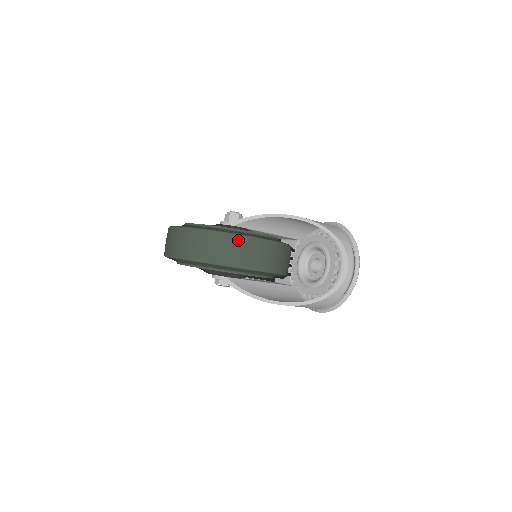
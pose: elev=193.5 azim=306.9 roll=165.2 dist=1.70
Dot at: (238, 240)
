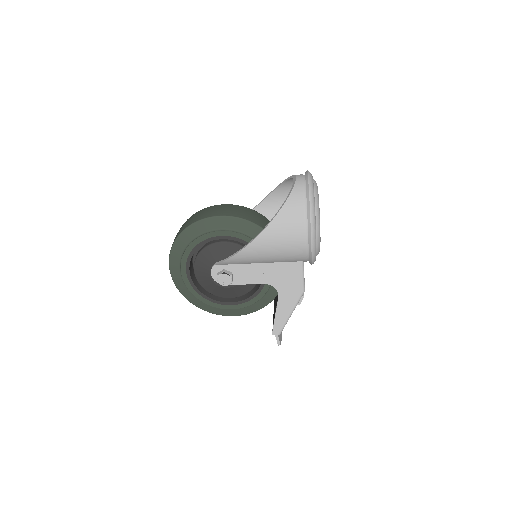
Dot at: (198, 213)
